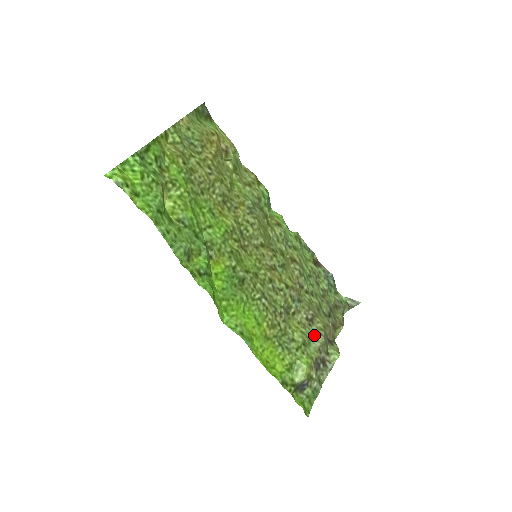
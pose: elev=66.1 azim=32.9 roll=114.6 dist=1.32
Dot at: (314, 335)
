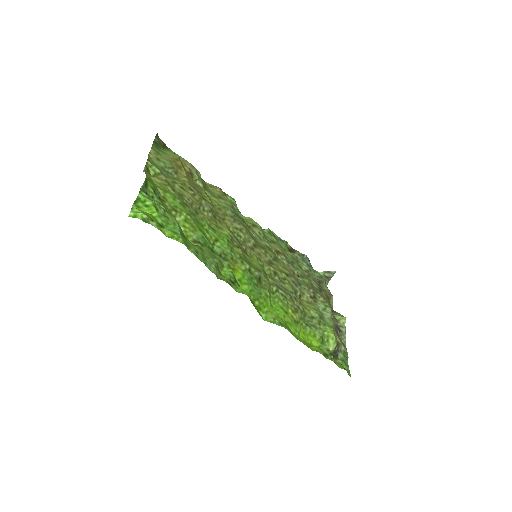
Dot at: (322, 308)
